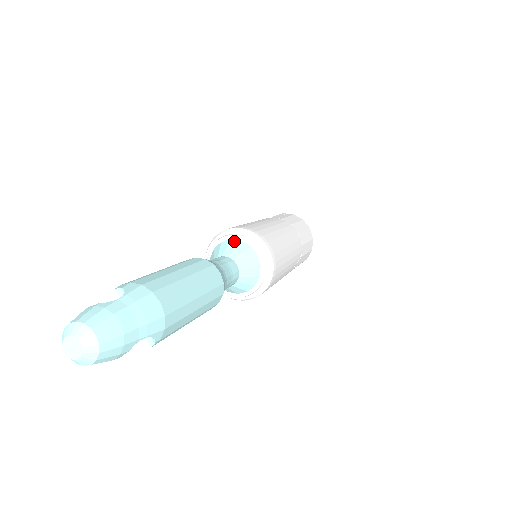
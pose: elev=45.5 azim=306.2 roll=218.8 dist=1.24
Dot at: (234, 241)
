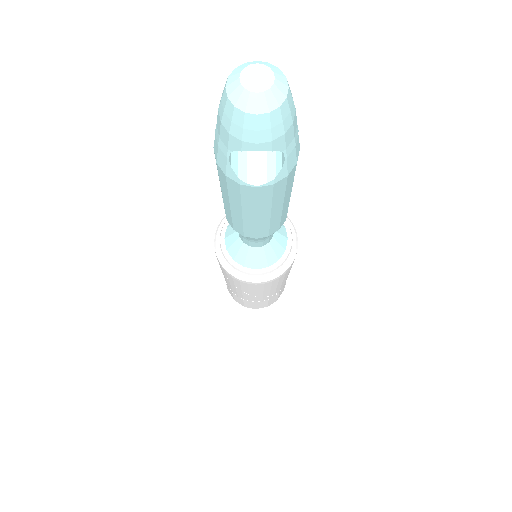
Dot at: occluded
